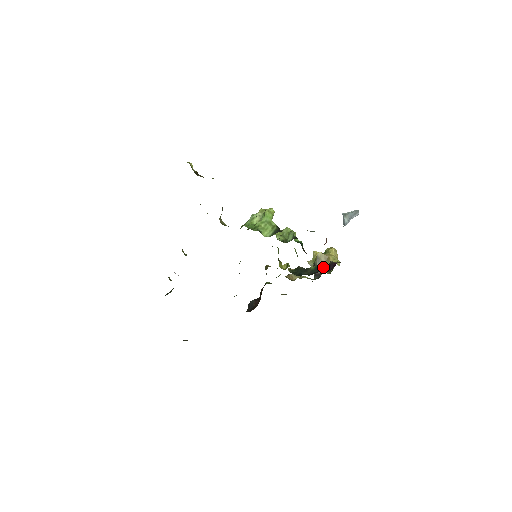
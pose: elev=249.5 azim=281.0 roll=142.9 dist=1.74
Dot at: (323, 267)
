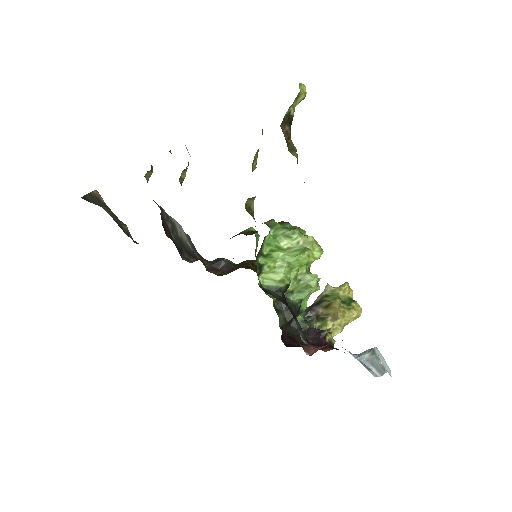
Dot at: (323, 315)
